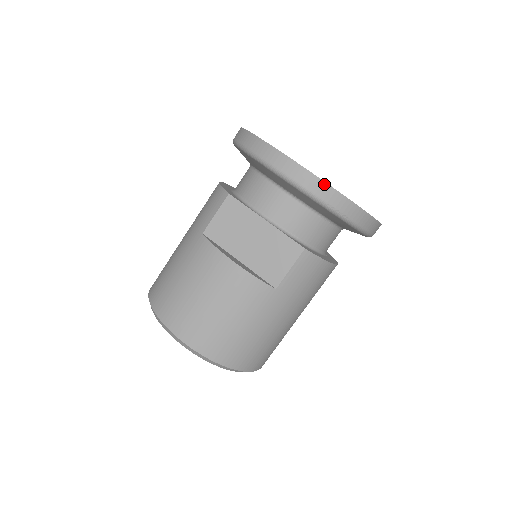
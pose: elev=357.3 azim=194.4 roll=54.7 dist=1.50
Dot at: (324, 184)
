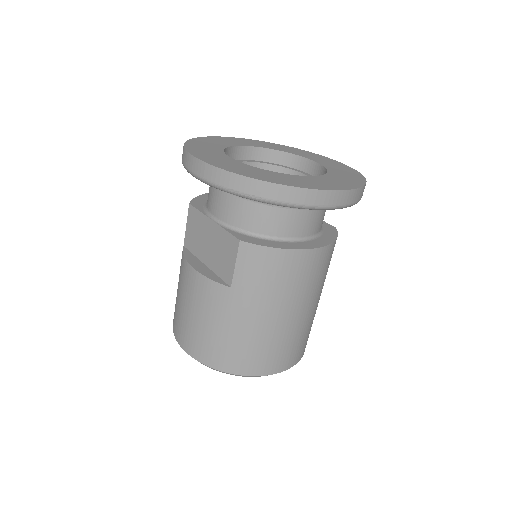
Dot at: (218, 170)
